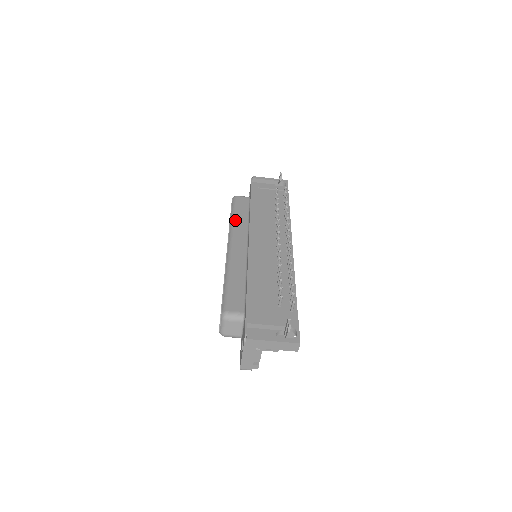
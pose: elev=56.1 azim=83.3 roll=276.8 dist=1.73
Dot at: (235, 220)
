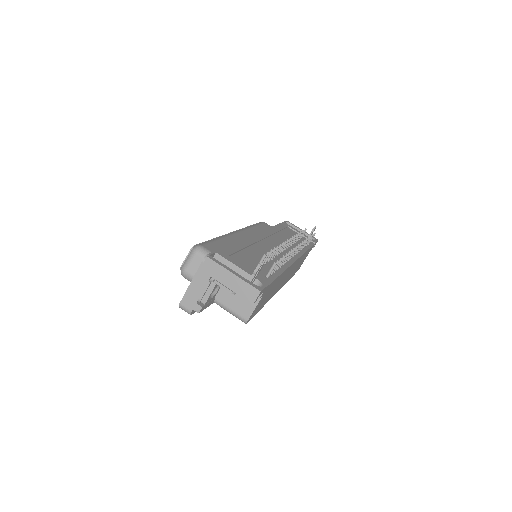
Dot at: (253, 227)
